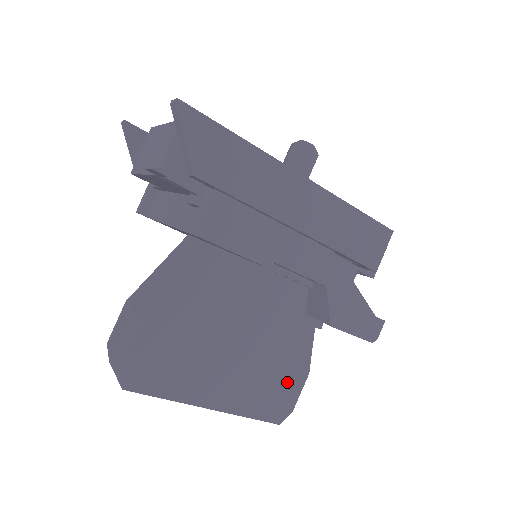
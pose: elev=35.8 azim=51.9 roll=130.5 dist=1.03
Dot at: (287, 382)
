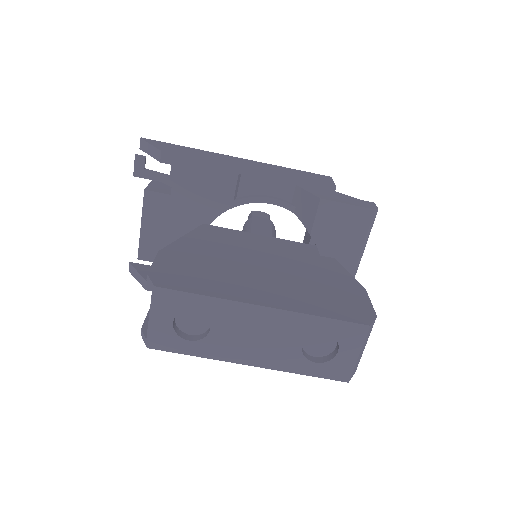
Dot at: (345, 294)
